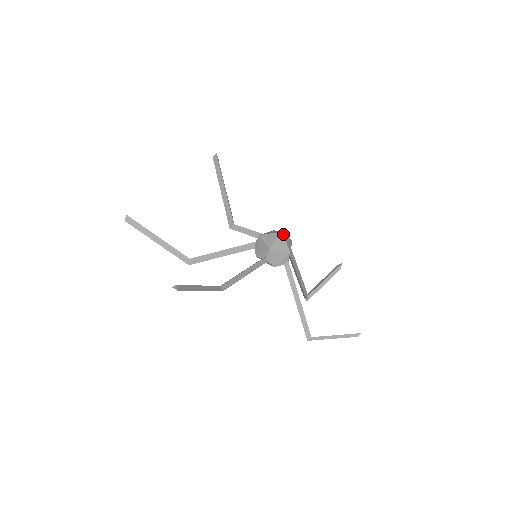
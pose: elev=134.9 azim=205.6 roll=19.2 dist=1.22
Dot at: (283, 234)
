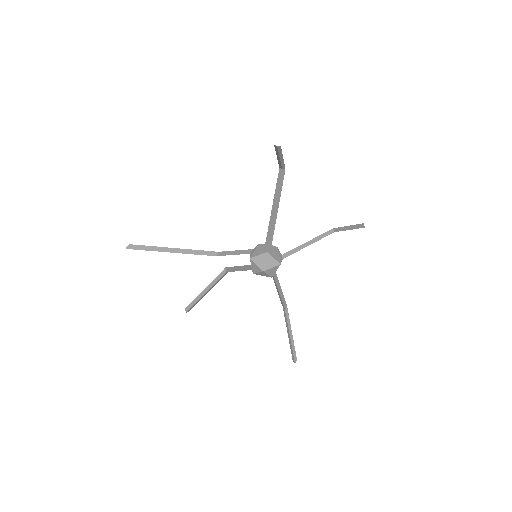
Dot at: (264, 268)
